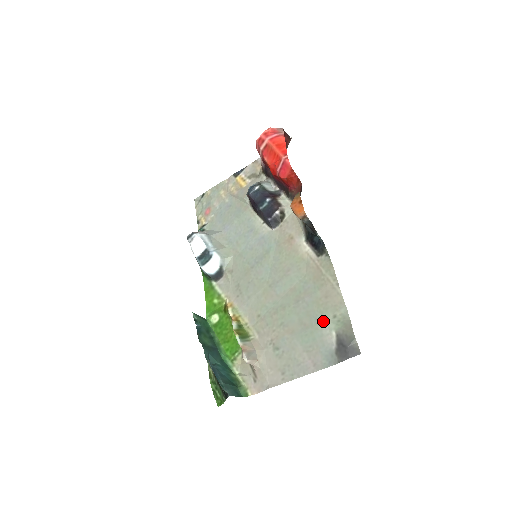
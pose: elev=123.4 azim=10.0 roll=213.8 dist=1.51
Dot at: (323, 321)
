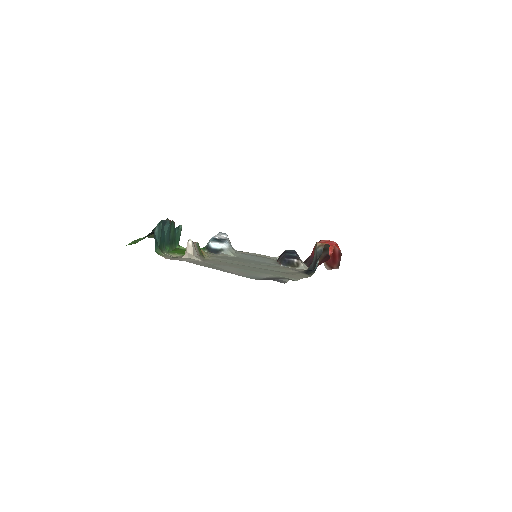
Dot at: (271, 274)
